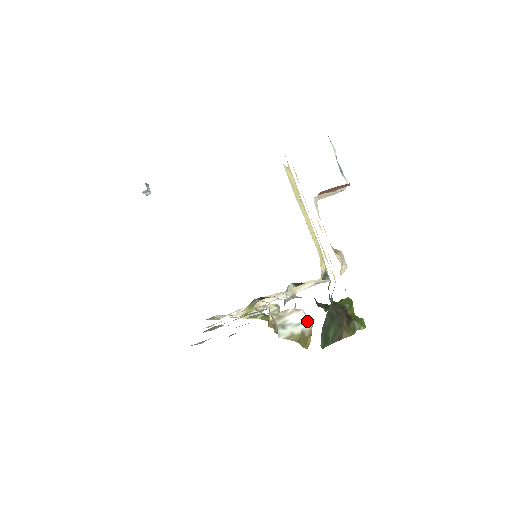
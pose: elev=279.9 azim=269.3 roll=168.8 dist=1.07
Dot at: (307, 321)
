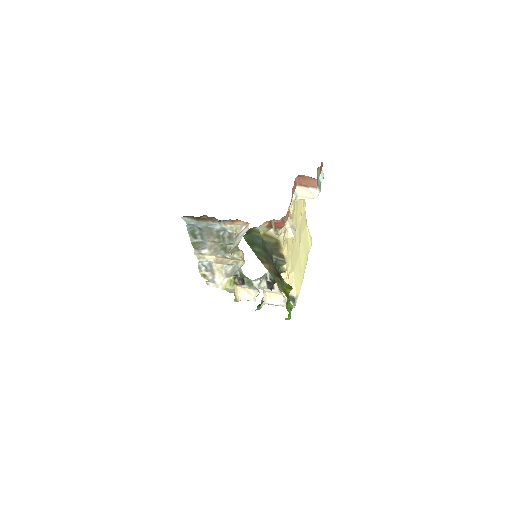
Dot at: occluded
